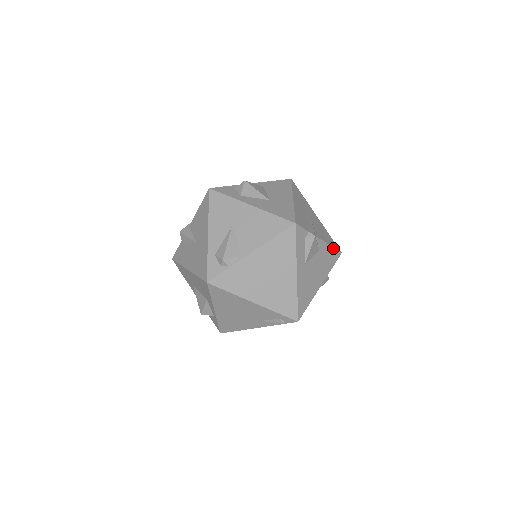
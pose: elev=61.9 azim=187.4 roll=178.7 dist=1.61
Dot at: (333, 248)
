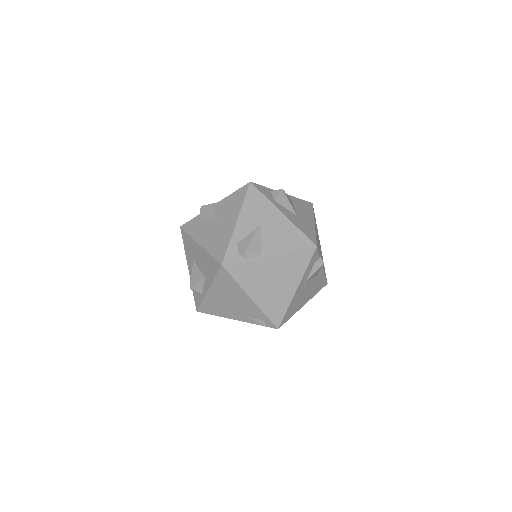
Dot at: (325, 277)
